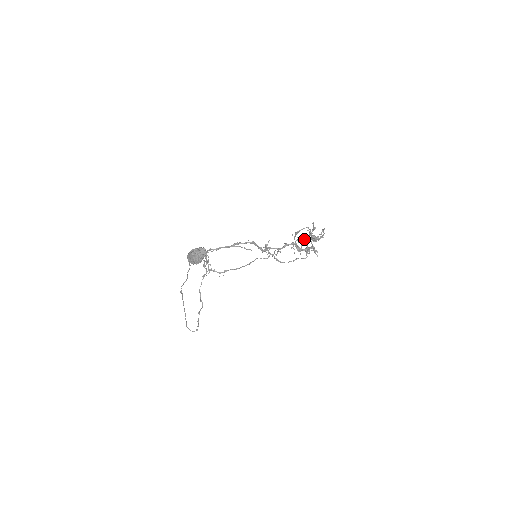
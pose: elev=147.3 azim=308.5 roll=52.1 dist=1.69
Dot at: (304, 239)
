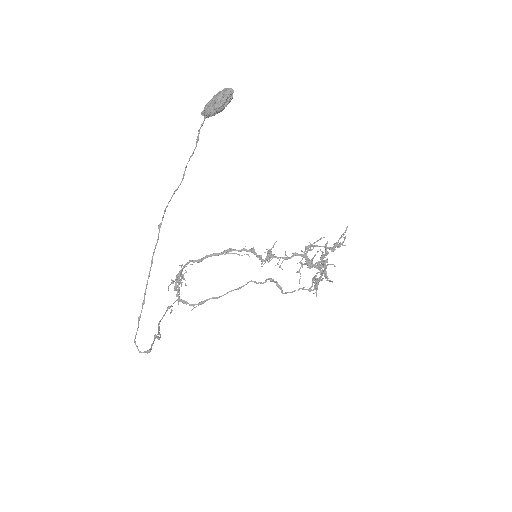
Dot at: occluded
